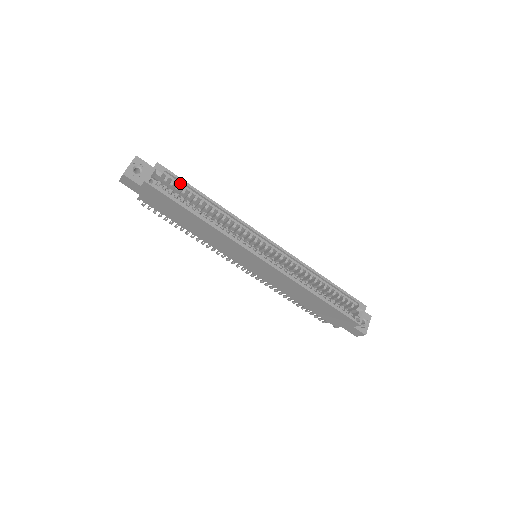
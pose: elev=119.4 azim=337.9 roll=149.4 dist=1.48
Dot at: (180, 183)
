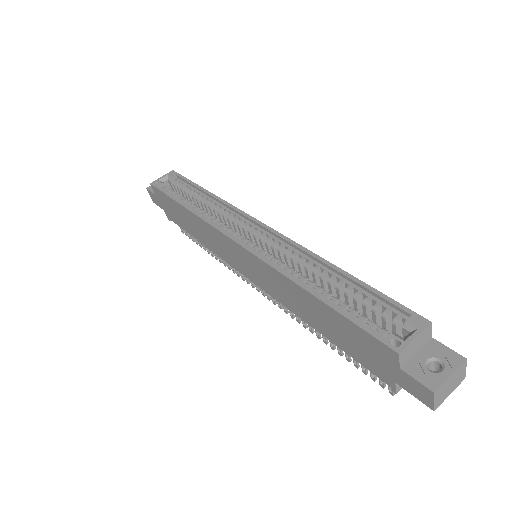
Dot at: (186, 184)
